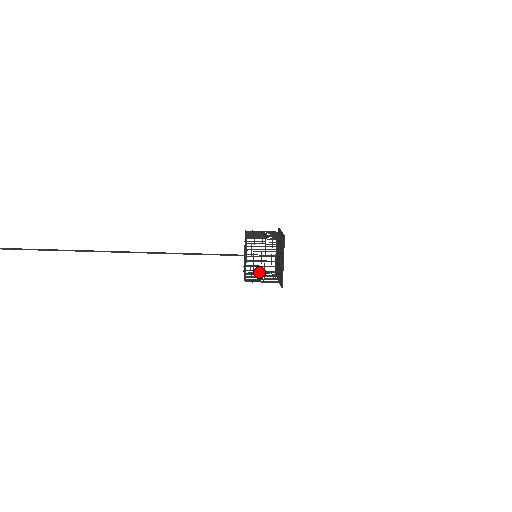
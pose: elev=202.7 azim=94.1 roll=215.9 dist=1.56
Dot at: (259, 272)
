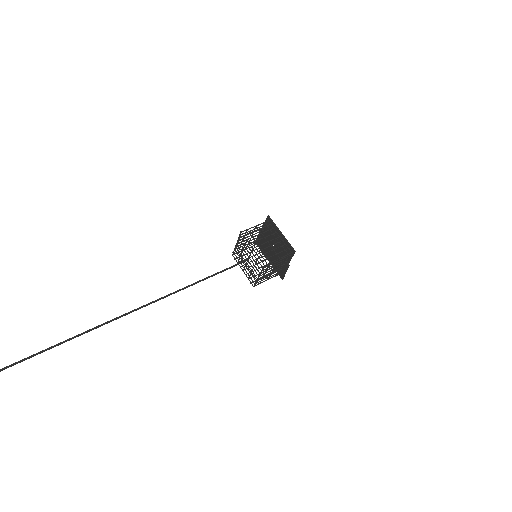
Dot at: occluded
